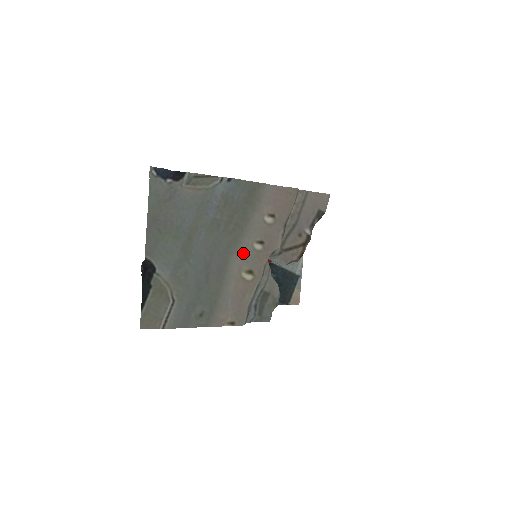
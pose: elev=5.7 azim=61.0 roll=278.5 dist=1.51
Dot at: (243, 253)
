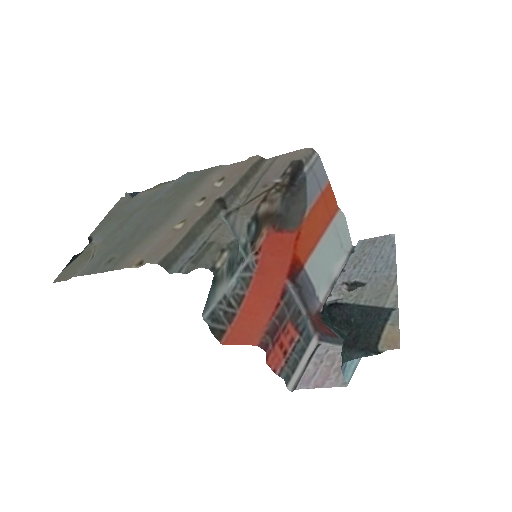
Dot at: (183, 213)
